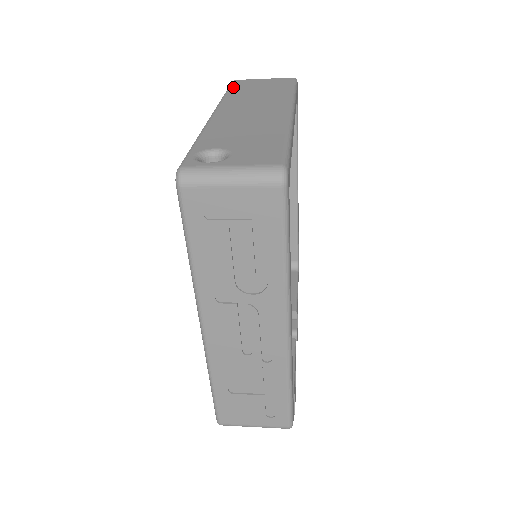
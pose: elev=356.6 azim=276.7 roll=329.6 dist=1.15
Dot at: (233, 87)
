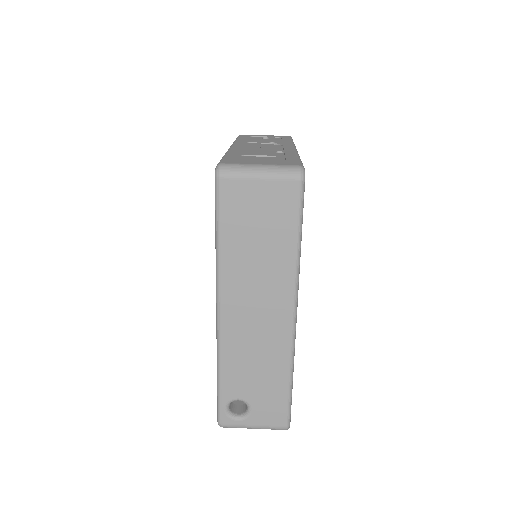
Dot at: (223, 220)
